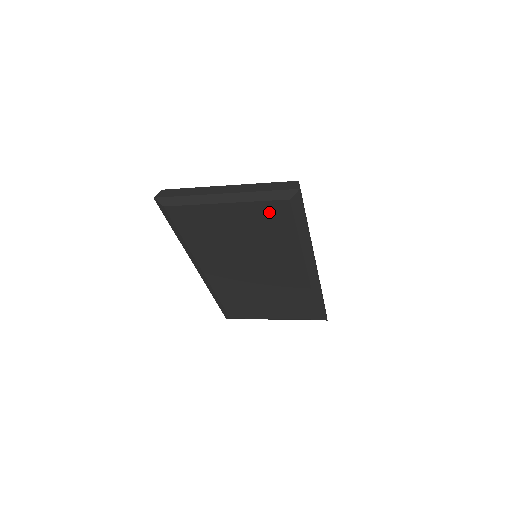
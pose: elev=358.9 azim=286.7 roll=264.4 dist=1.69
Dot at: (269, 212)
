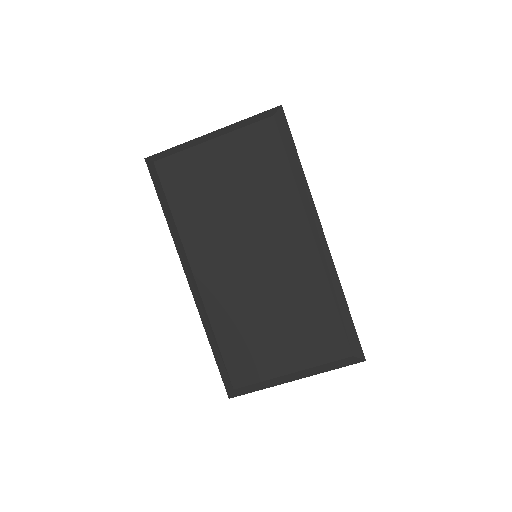
Dot at: (257, 141)
